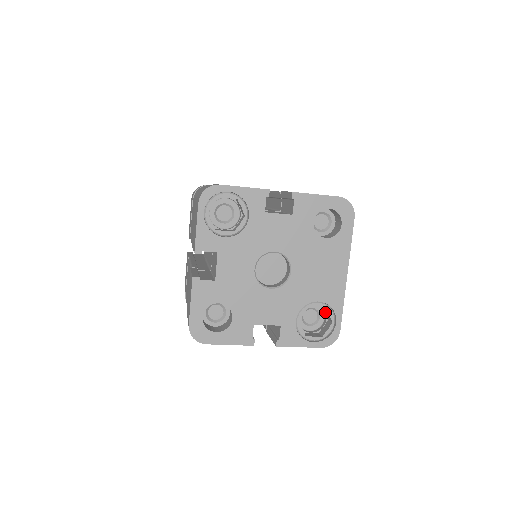
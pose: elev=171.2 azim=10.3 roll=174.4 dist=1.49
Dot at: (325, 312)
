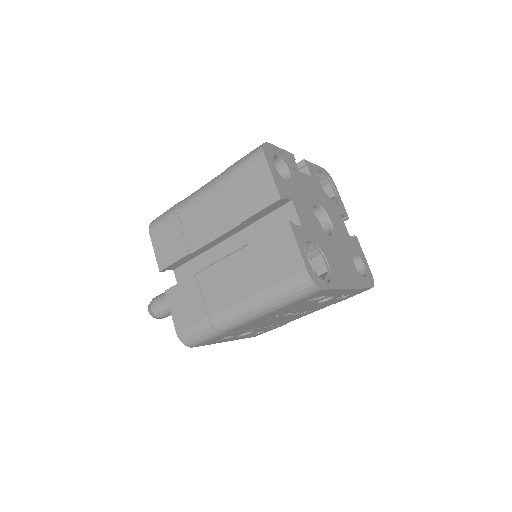
Dot at: occluded
